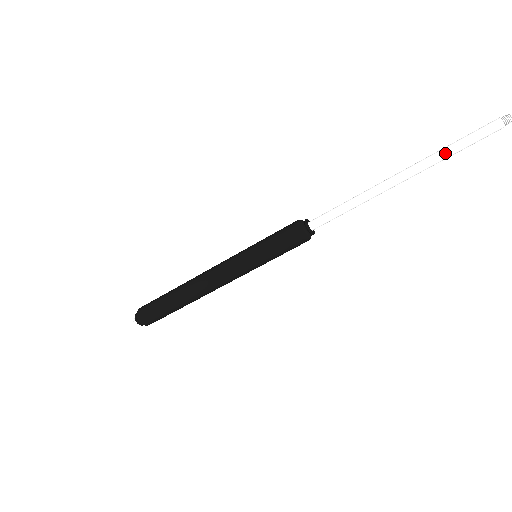
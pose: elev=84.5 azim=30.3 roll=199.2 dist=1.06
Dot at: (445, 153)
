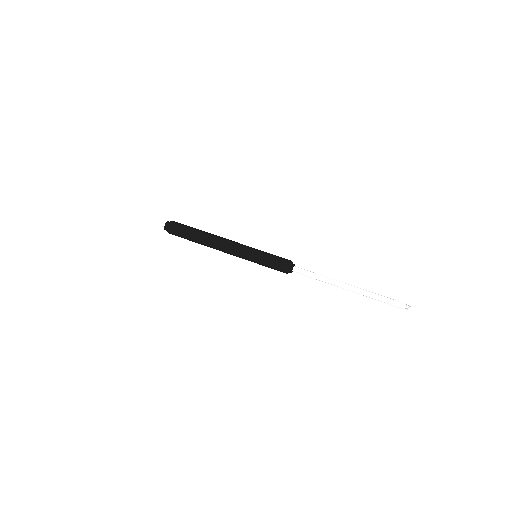
Dot at: (374, 298)
